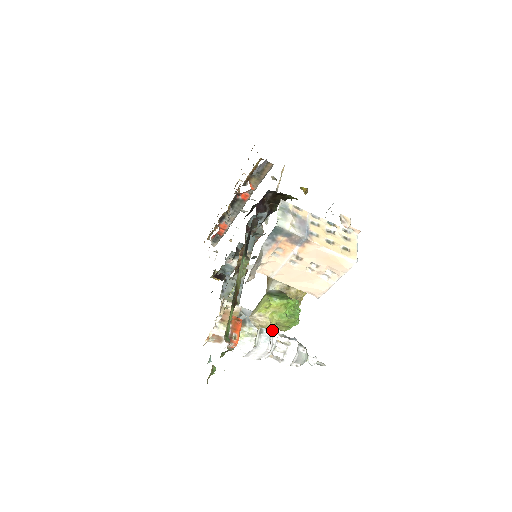
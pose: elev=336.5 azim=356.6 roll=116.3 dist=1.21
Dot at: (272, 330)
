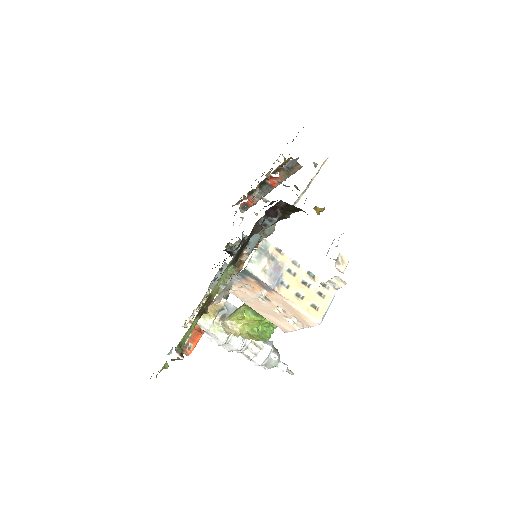
Dot at: (242, 337)
